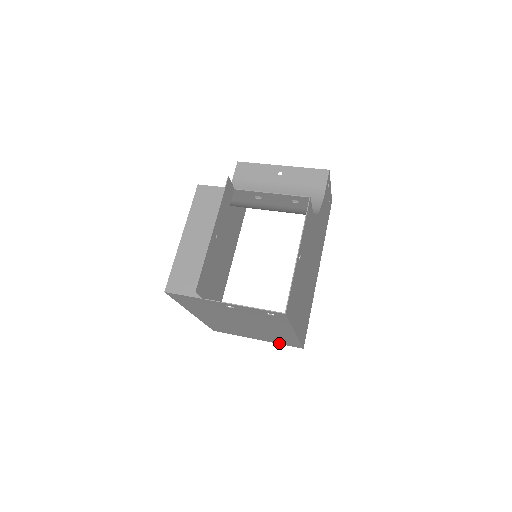
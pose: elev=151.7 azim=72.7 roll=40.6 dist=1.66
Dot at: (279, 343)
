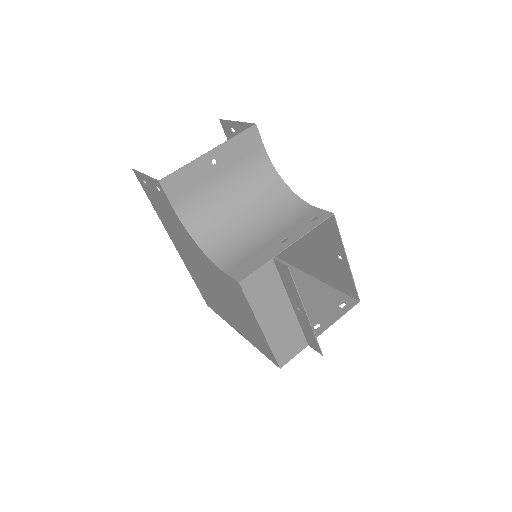
Dot at: occluded
